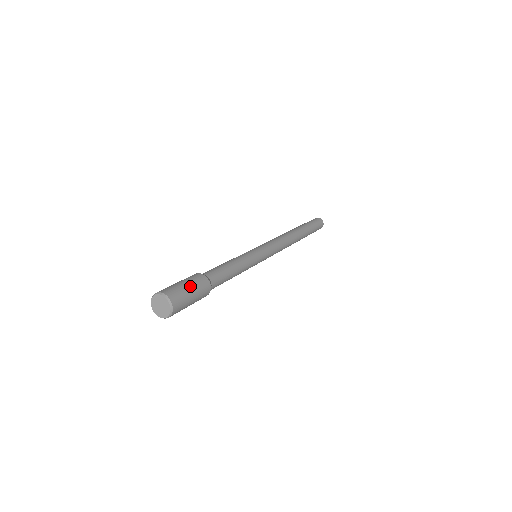
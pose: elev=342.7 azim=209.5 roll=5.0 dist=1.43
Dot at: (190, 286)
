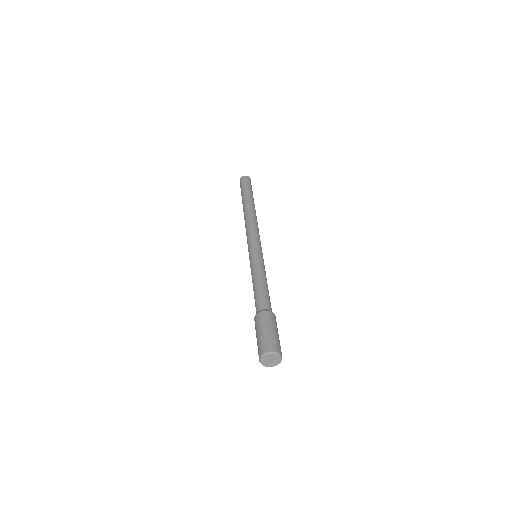
Dot at: (271, 329)
